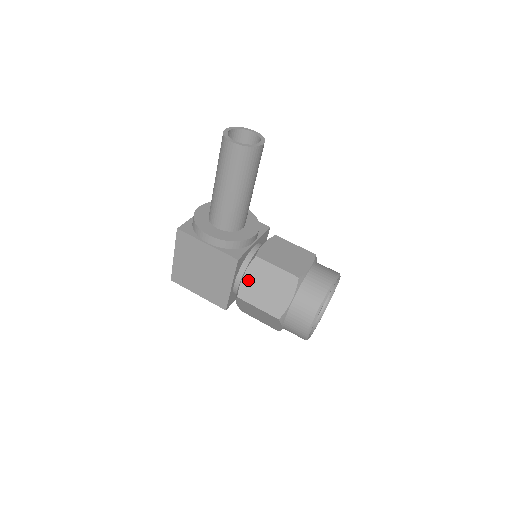
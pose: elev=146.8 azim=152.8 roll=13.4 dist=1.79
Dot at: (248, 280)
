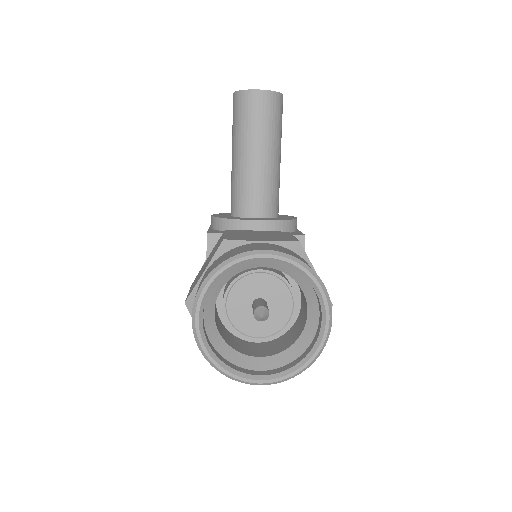
Dot at: occluded
